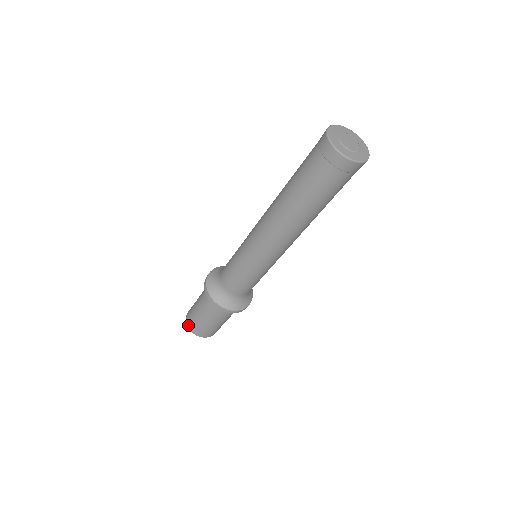
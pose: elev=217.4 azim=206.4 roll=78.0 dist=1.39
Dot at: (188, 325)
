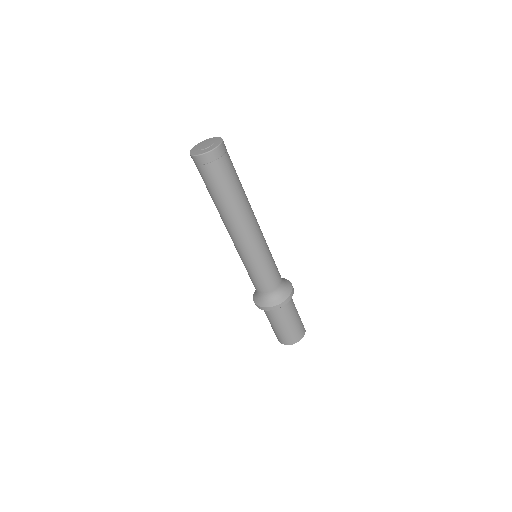
Dot at: (281, 343)
